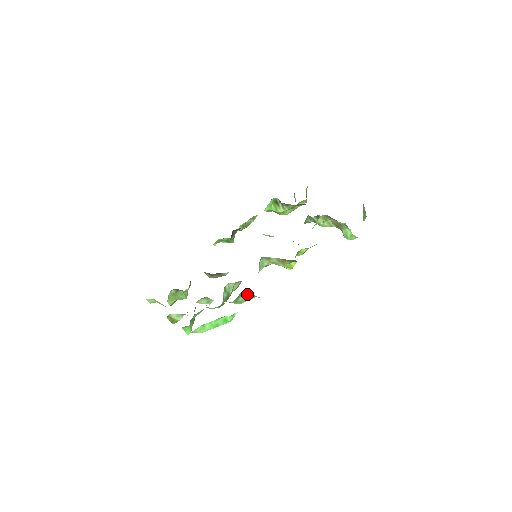
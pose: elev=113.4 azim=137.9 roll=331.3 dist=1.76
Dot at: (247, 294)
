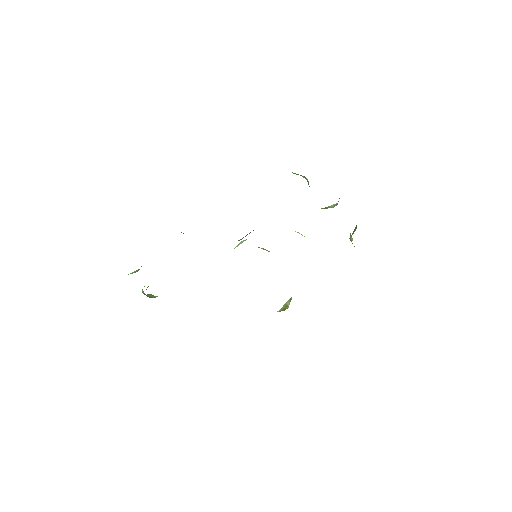
Dot at: occluded
